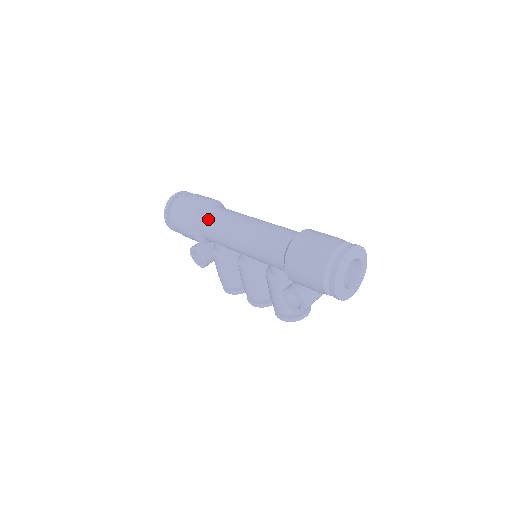
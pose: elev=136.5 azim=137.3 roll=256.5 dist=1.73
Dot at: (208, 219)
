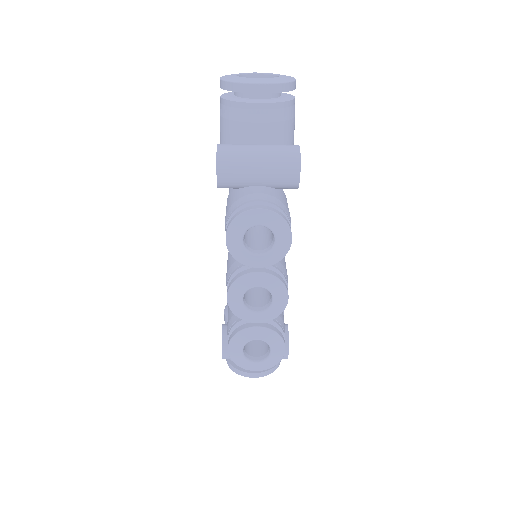
Dot at: occluded
